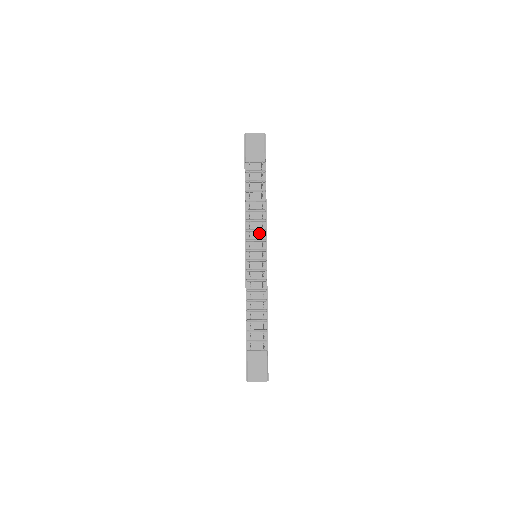
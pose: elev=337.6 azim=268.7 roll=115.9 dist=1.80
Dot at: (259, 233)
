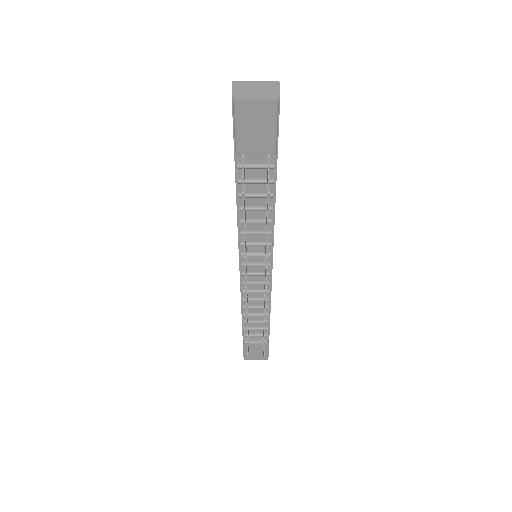
Dot at: (261, 246)
